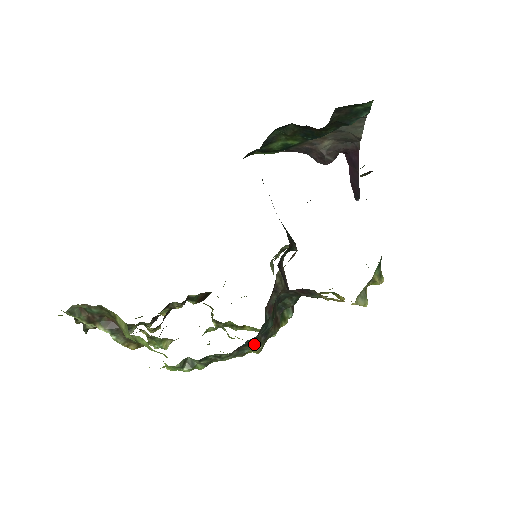
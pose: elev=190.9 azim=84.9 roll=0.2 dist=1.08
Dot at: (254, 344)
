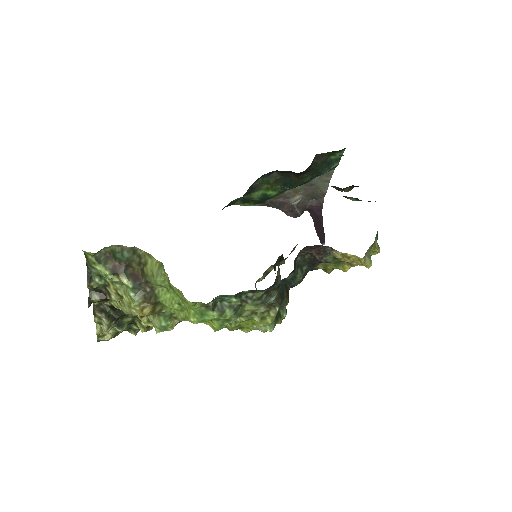
Dot at: (273, 304)
